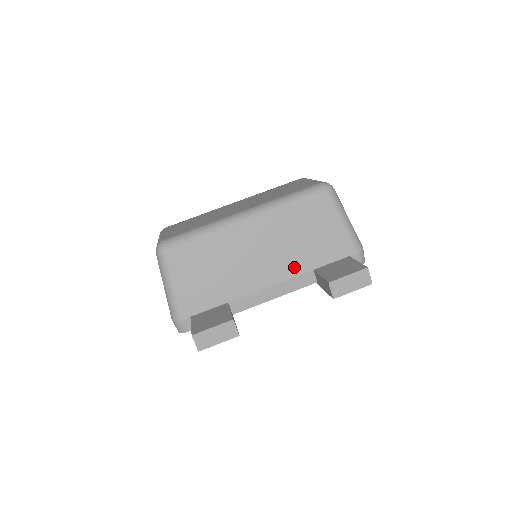
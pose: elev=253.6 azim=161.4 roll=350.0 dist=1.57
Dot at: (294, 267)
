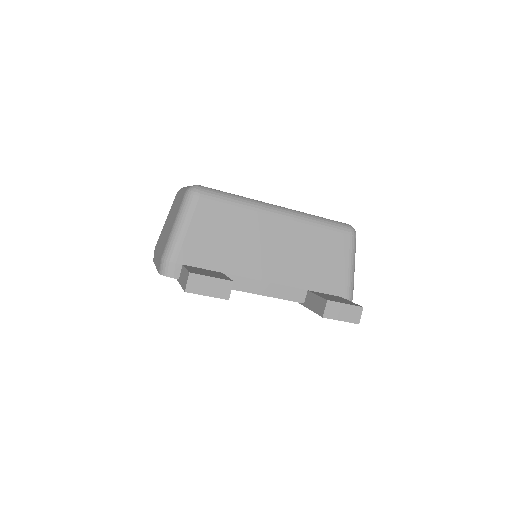
Dot at: (294, 278)
